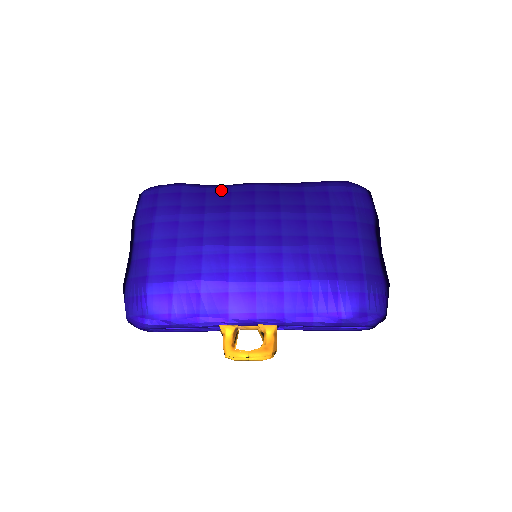
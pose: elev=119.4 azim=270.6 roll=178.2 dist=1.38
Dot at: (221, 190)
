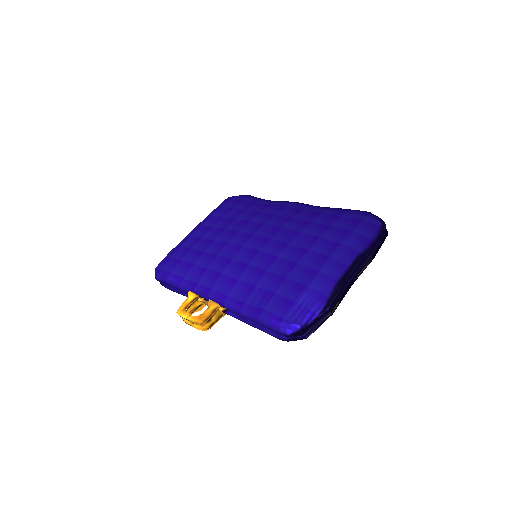
Dot at: (267, 203)
